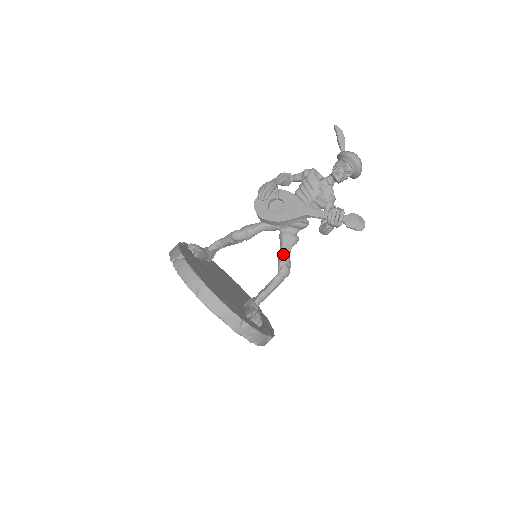
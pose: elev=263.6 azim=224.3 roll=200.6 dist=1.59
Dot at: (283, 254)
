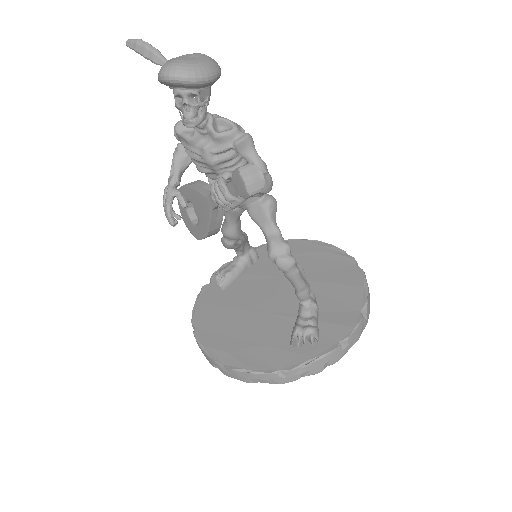
Dot at: occluded
